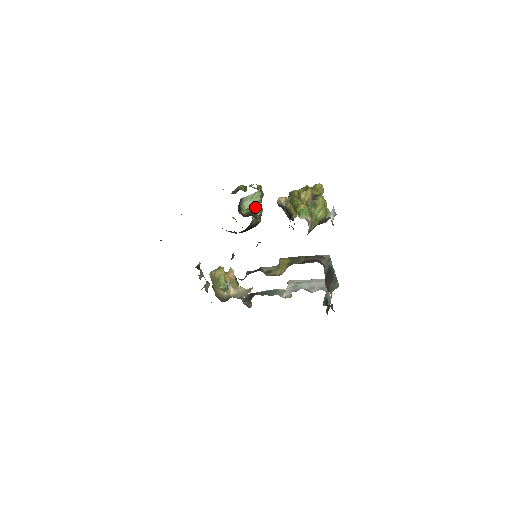
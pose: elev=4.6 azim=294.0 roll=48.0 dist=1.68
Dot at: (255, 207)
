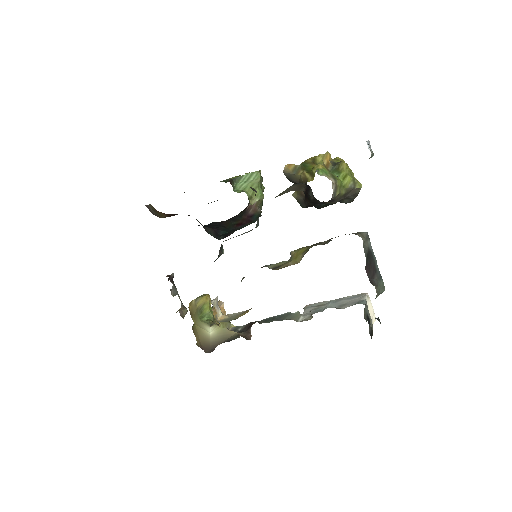
Dot at: occluded
